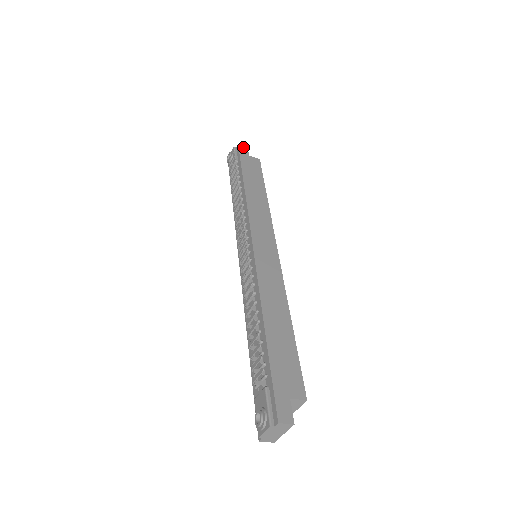
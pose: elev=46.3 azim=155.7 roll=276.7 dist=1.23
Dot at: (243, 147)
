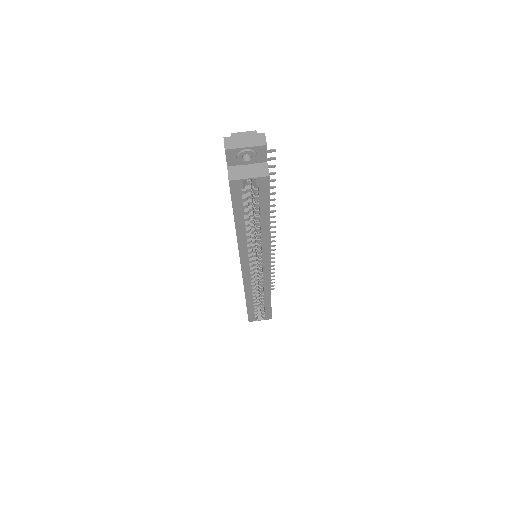
Dot at: occluded
